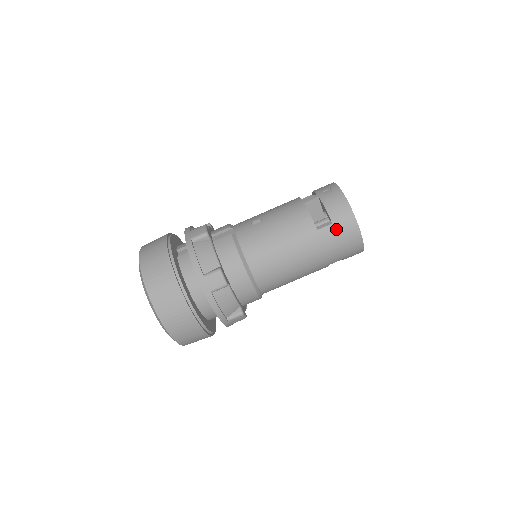
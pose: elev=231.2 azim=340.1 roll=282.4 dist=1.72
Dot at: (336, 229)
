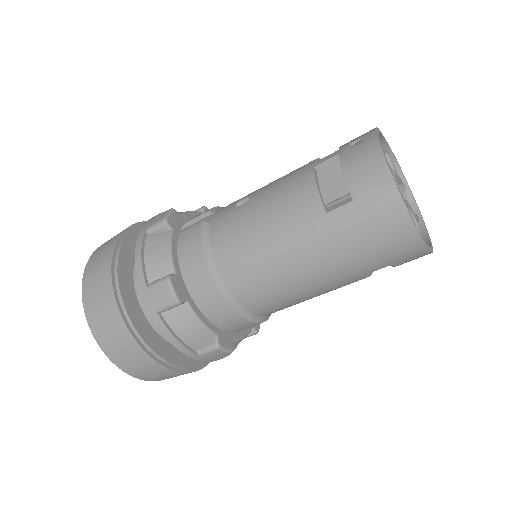
Dot at: (360, 211)
